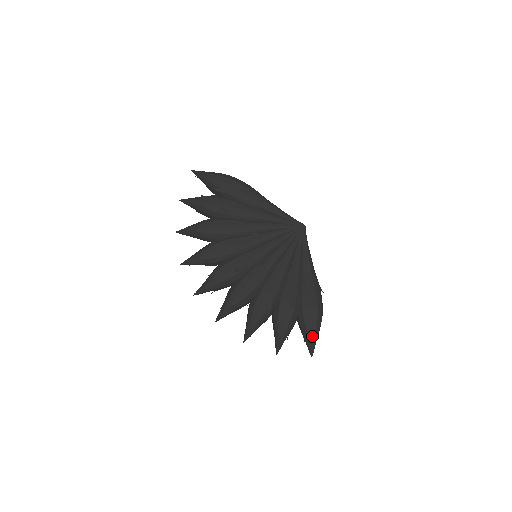
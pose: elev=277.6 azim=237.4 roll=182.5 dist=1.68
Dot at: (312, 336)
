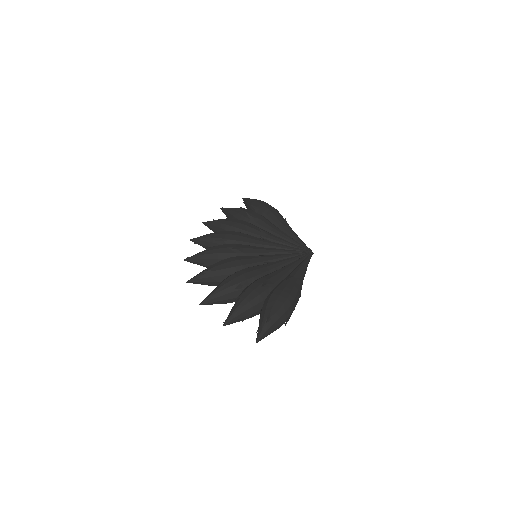
Dot at: (267, 318)
